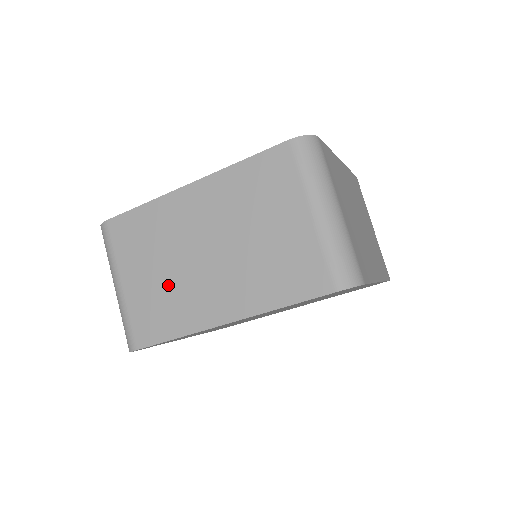
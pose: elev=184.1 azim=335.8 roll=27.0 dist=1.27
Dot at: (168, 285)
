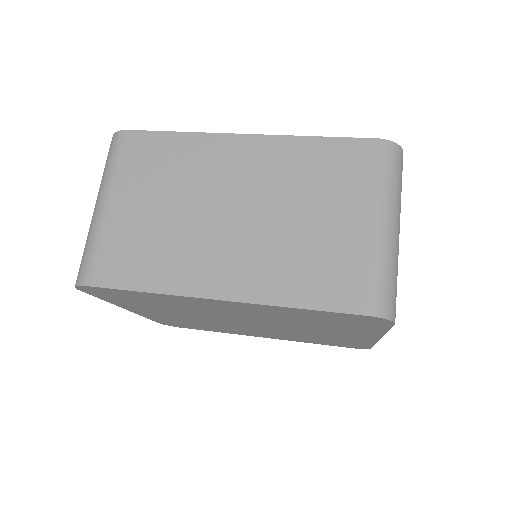
Dot at: (167, 228)
